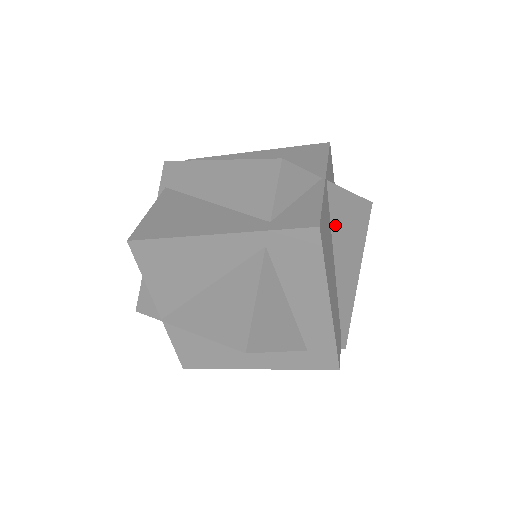
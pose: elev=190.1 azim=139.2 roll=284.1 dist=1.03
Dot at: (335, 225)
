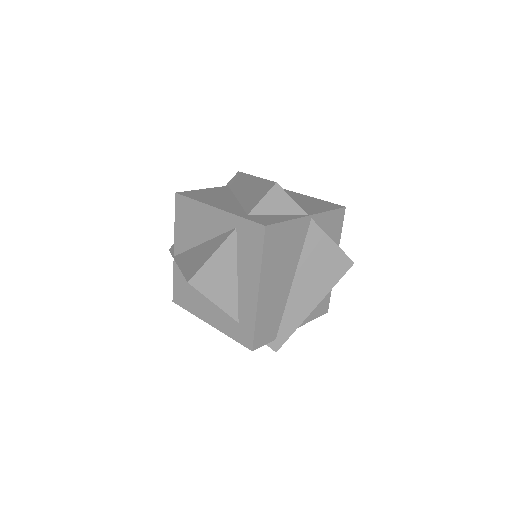
Dot at: (306, 254)
